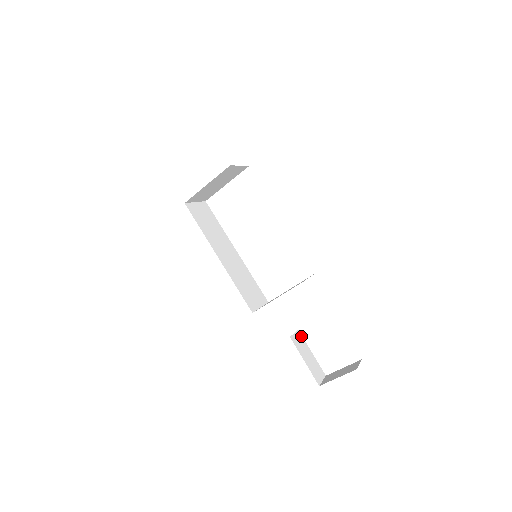
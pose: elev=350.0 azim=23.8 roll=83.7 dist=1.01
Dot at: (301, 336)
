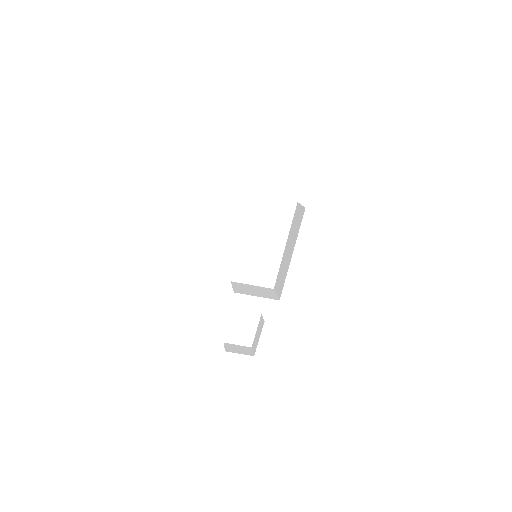
Dot at: occluded
